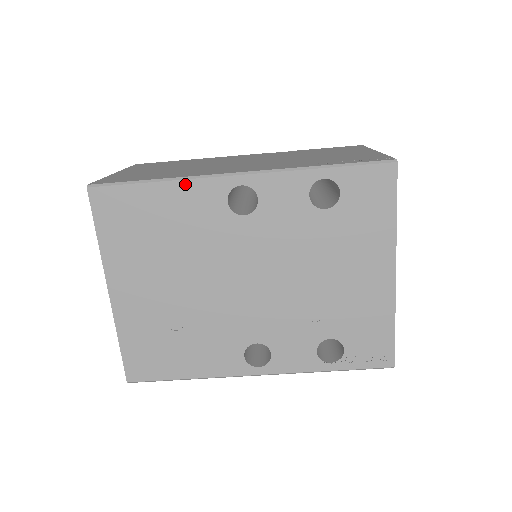
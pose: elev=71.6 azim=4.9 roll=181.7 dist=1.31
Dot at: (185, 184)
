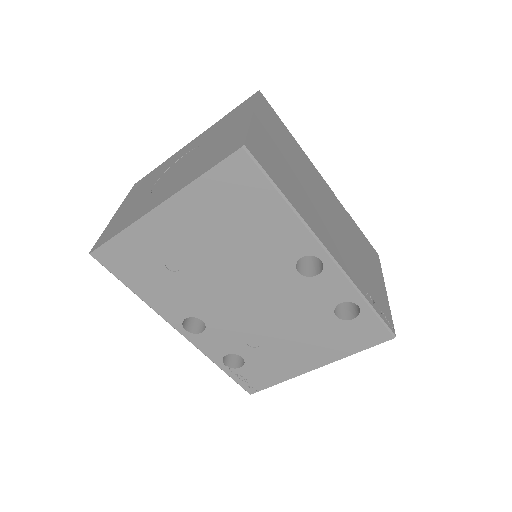
Dot at: (297, 223)
